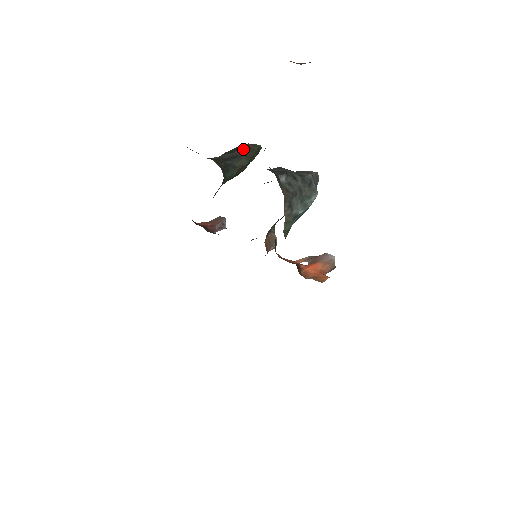
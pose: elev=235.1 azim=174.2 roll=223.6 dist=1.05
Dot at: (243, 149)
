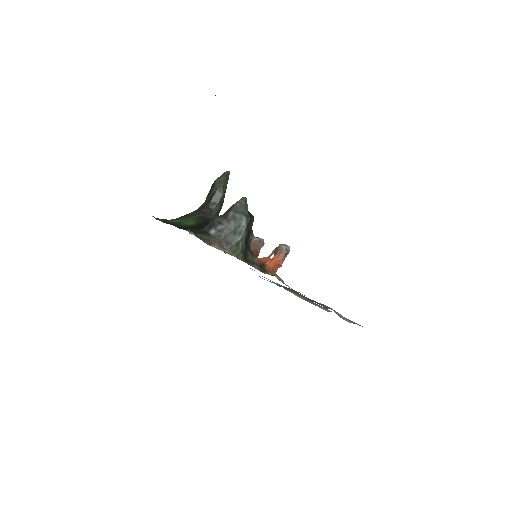
Dot at: (214, 187)
